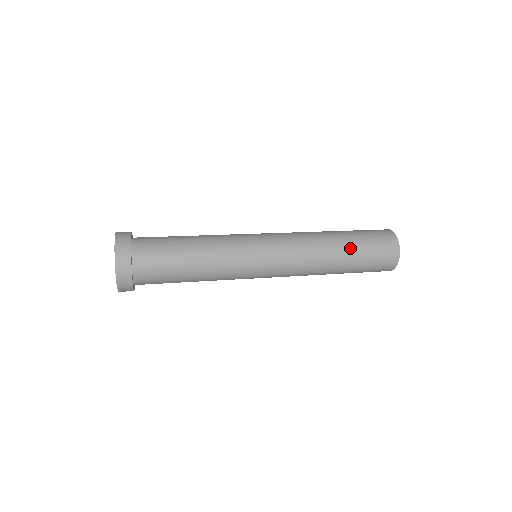
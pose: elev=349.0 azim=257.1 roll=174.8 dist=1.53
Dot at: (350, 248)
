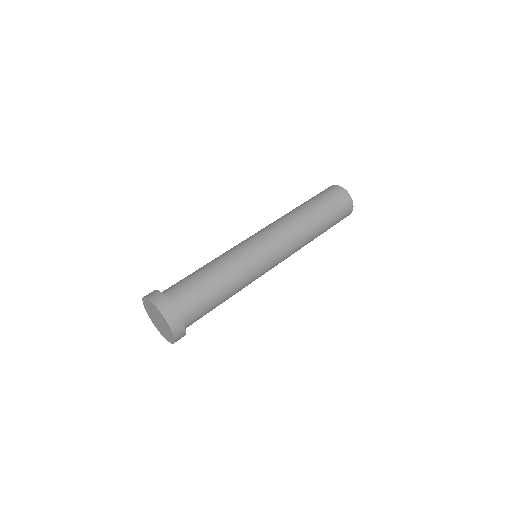
Dot at: (323, 232)
